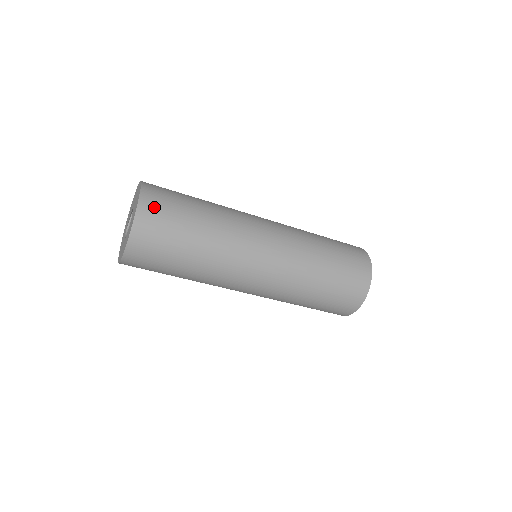
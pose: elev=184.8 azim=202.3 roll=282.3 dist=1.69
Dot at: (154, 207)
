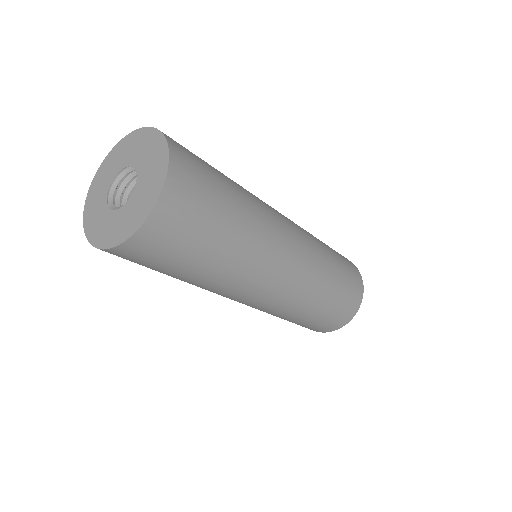
Dot at: (177, 210)
